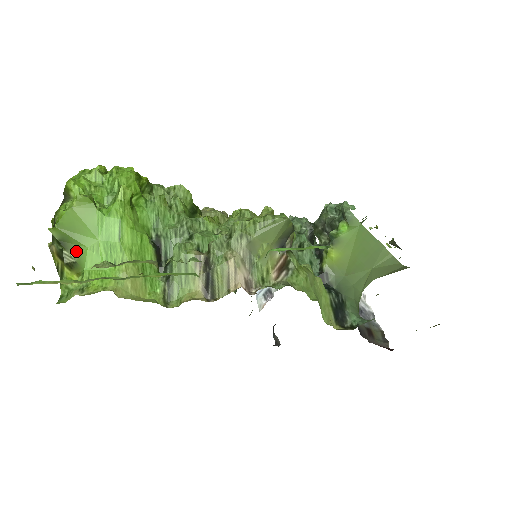
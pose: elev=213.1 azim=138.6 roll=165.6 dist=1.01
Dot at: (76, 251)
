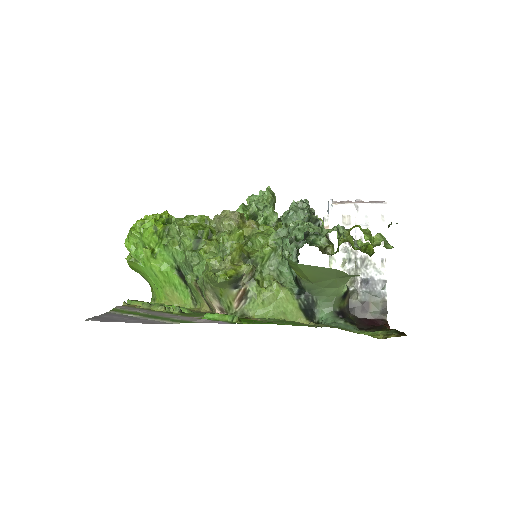
Dot at: (145, 278)
